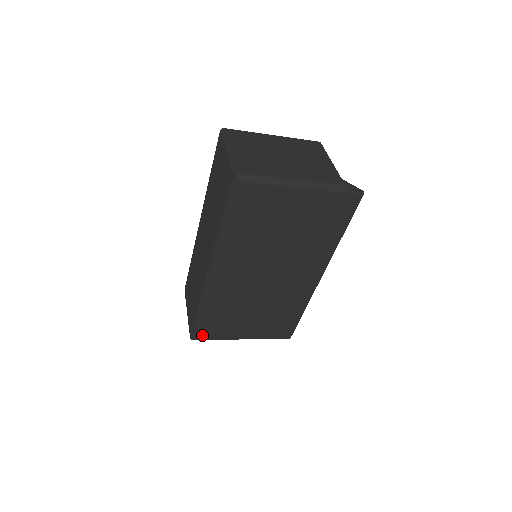
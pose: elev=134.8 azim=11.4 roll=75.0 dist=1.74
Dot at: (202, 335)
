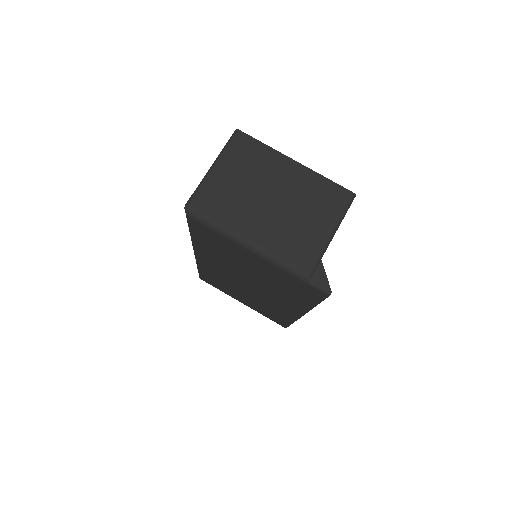
Dot at: (205, 280)
